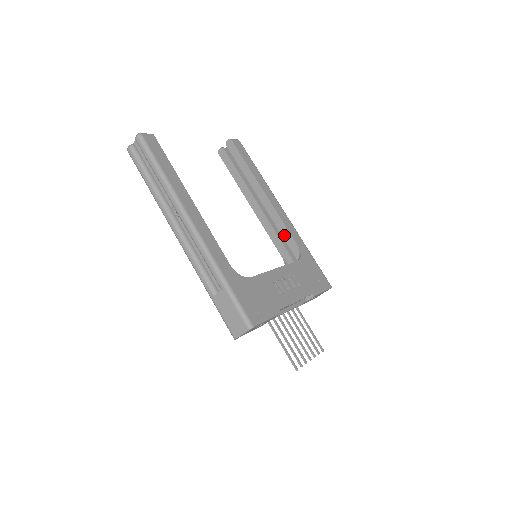
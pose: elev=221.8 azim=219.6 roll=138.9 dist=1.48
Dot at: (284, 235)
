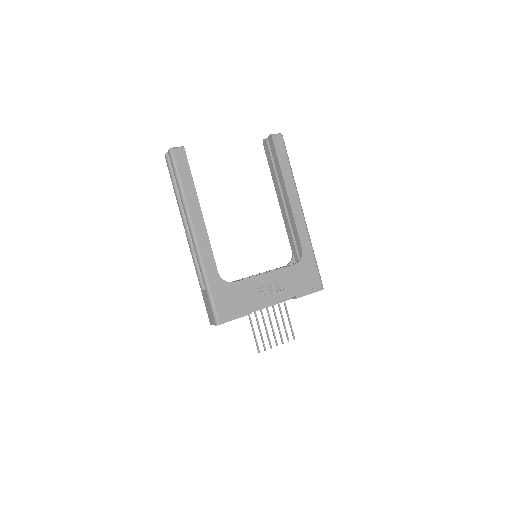
Dot at: (295, 235)
